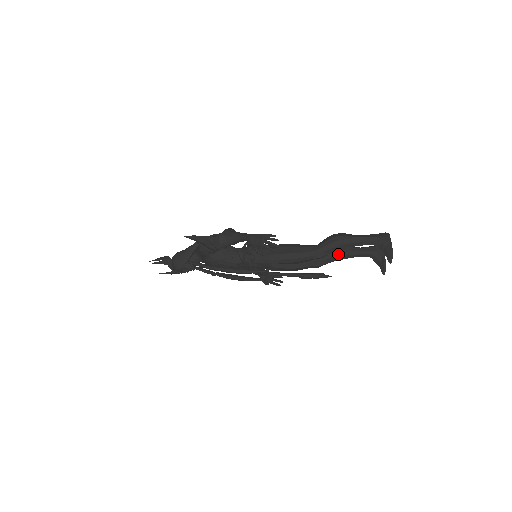
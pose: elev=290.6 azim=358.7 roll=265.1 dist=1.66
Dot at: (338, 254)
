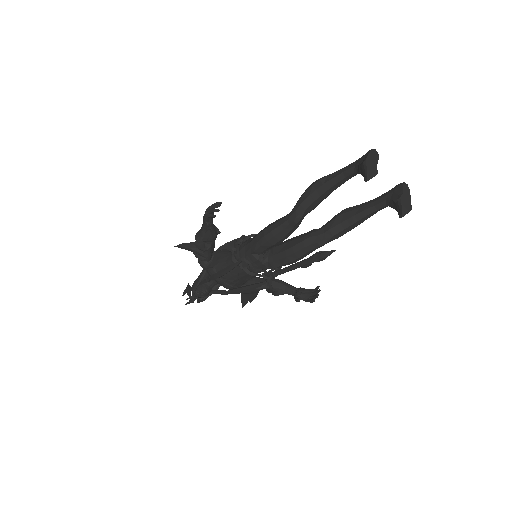
Dot at: (342, 219)
